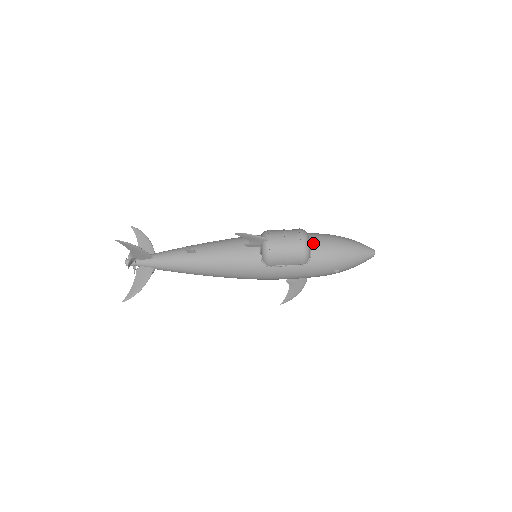
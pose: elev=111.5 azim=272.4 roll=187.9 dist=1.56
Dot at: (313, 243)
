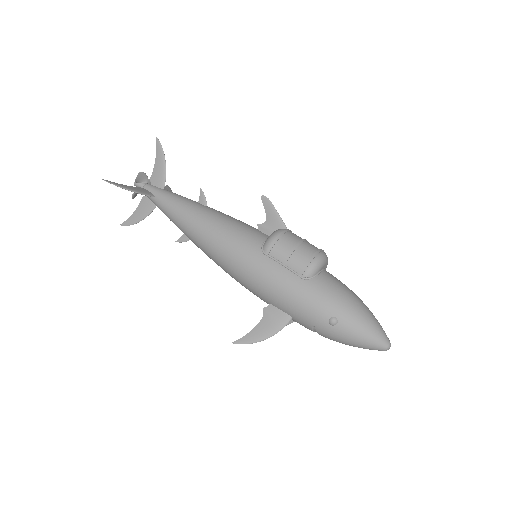
Dot at: (328, 272)
